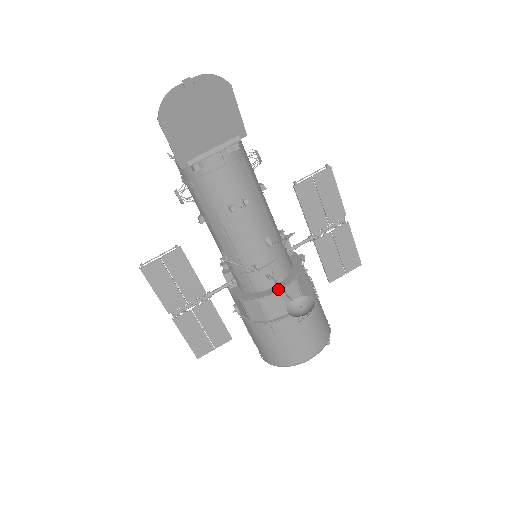
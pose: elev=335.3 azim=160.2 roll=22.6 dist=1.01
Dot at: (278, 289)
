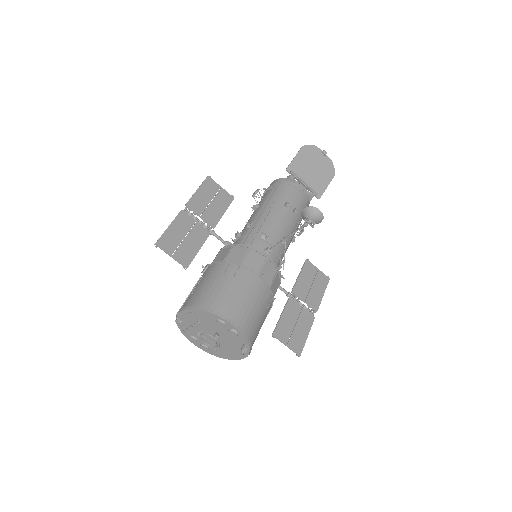
Dot at: (267, 257)
